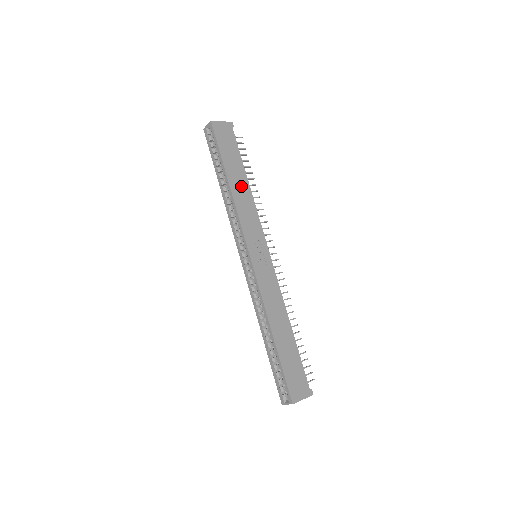
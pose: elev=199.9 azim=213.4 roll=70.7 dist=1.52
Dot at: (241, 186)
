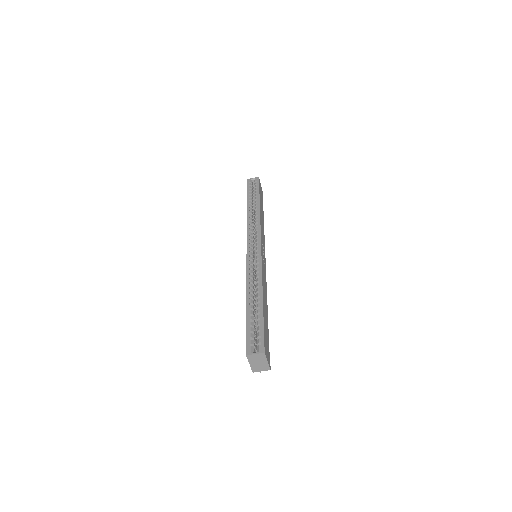
Dot at: (262, 217)
